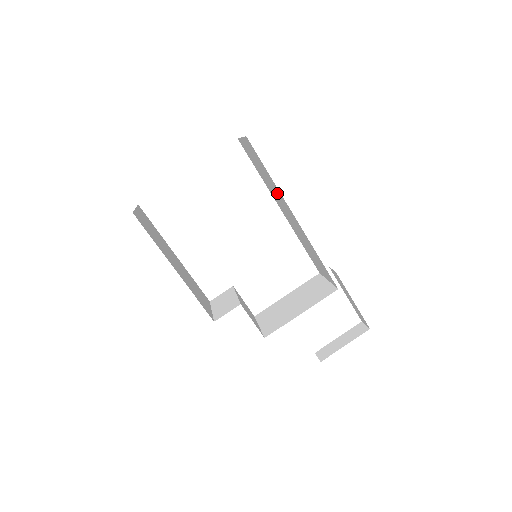
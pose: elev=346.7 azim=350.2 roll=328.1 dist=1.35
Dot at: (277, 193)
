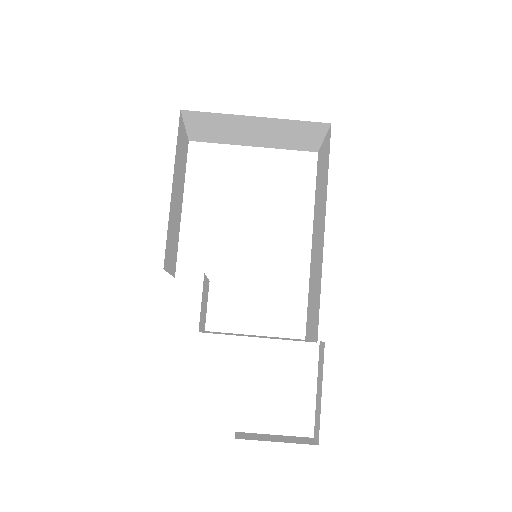
Dot at: (322, 204)
